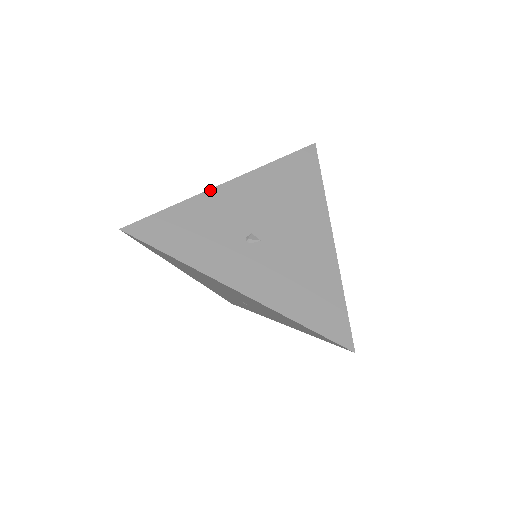
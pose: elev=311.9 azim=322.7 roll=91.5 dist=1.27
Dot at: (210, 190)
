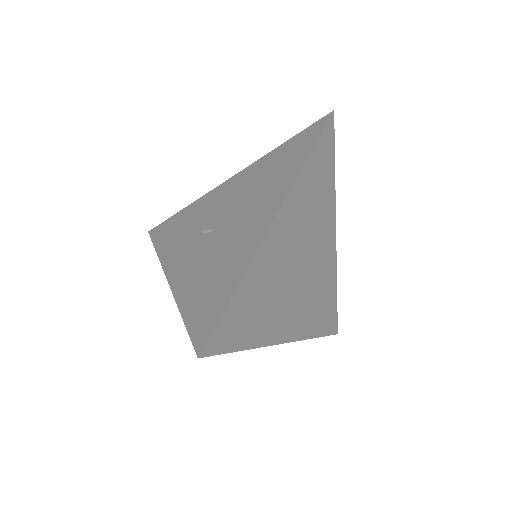
Dot at: (212, 190)
